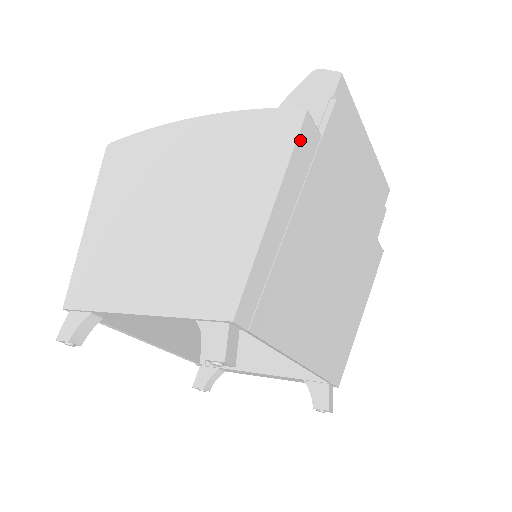
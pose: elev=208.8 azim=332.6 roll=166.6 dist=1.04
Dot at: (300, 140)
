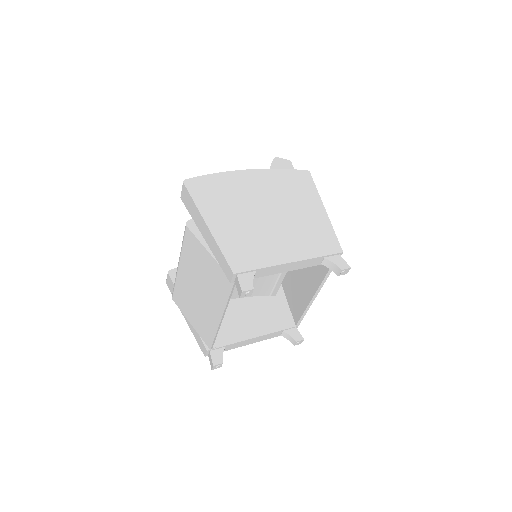
Dot at: (313, 183)
